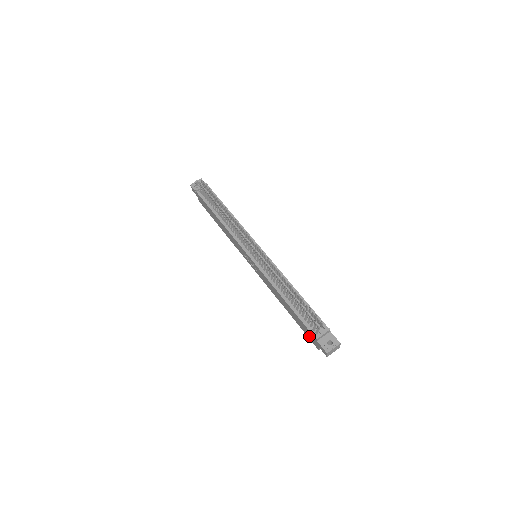
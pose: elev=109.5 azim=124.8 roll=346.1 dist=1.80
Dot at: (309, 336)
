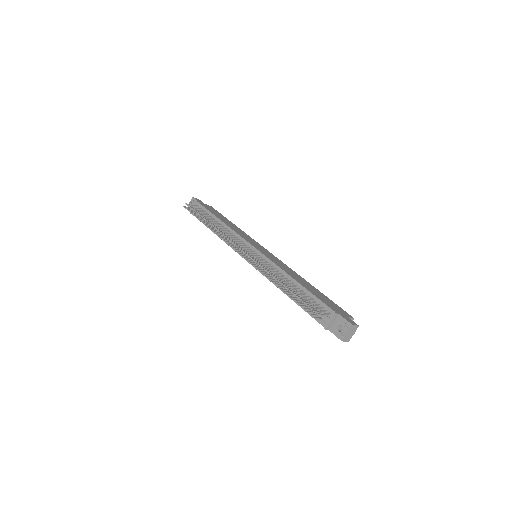
Dot at: occluded
